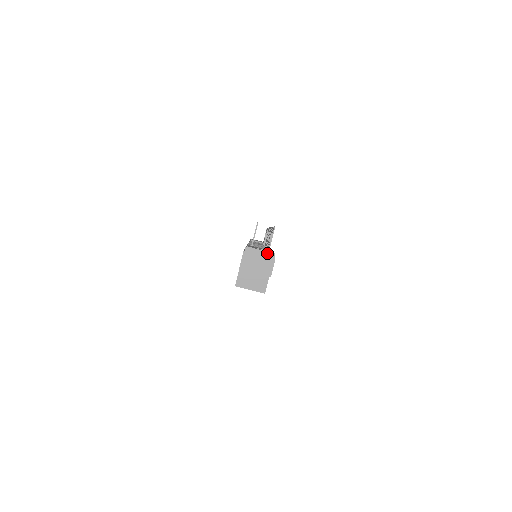
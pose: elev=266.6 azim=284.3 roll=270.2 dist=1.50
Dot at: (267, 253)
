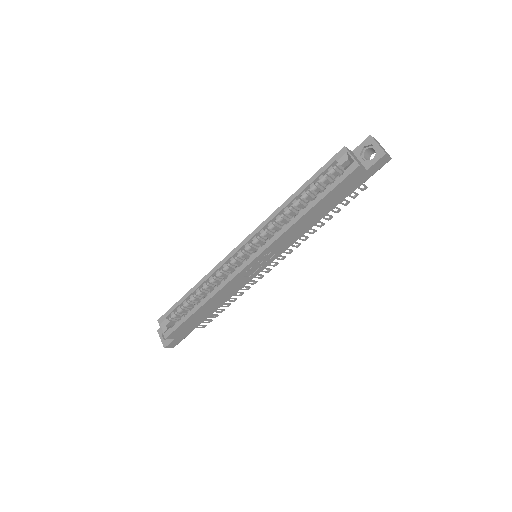
Dot at: (388, 154)
